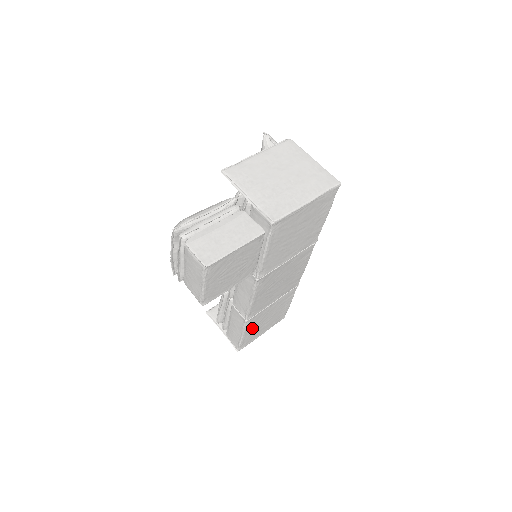
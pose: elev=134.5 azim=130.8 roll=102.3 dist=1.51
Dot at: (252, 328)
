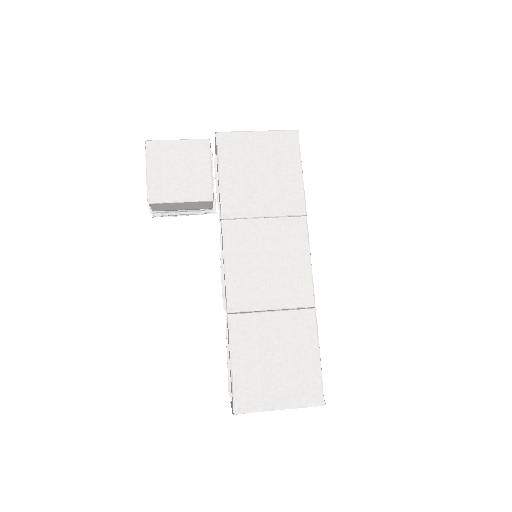
Dot at: (247, 355)
